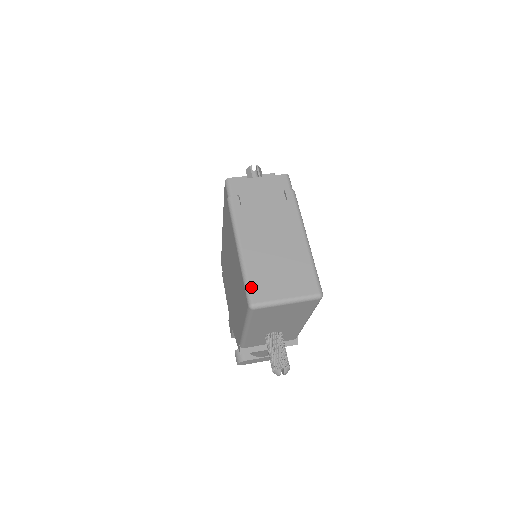
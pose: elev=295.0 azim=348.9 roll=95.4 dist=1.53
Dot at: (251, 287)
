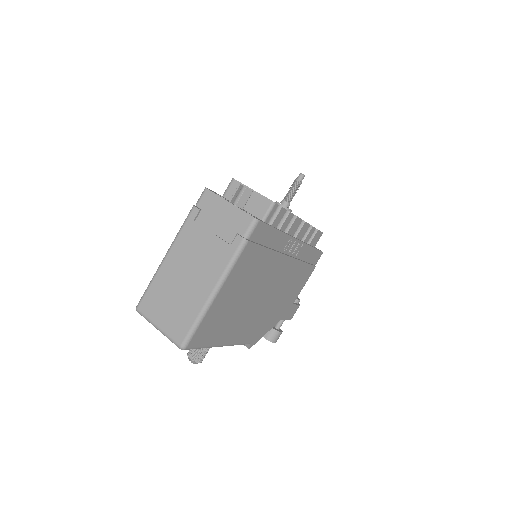
Dot at: (146, 295)
